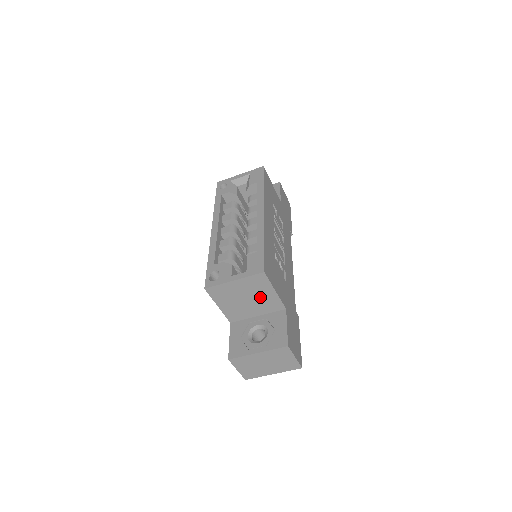
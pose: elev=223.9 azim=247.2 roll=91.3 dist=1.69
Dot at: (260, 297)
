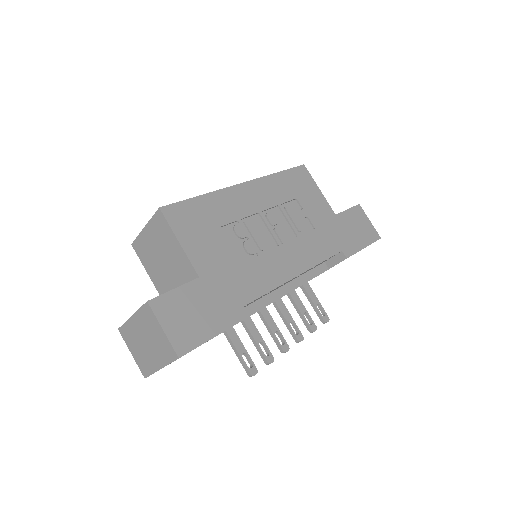
Dot at: (171, 255)
